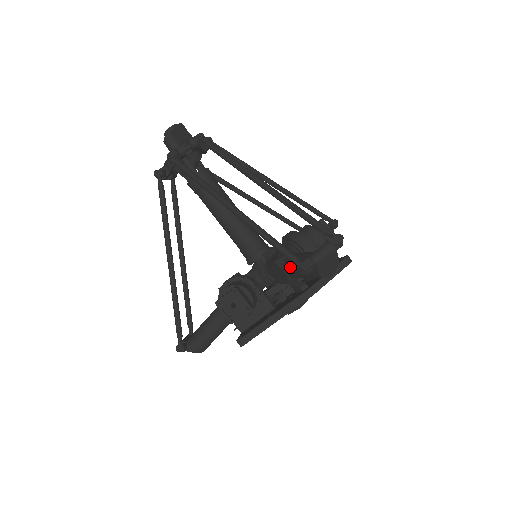
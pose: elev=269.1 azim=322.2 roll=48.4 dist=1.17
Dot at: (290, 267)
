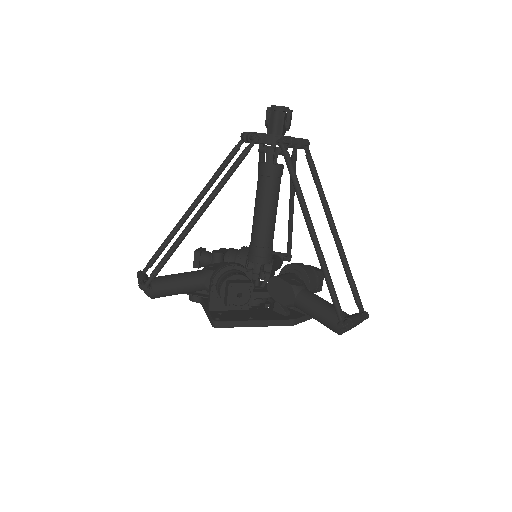
Dot at: (308, 302)
